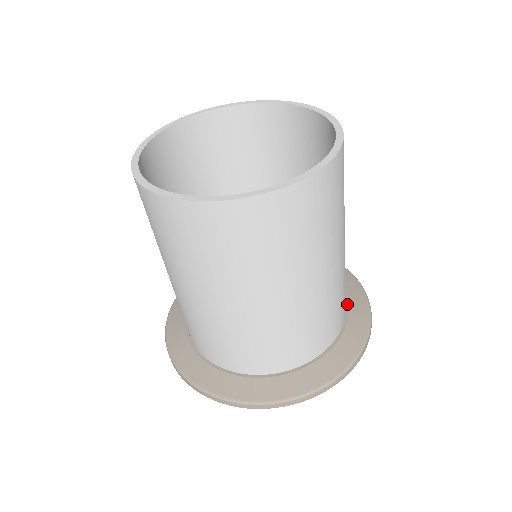
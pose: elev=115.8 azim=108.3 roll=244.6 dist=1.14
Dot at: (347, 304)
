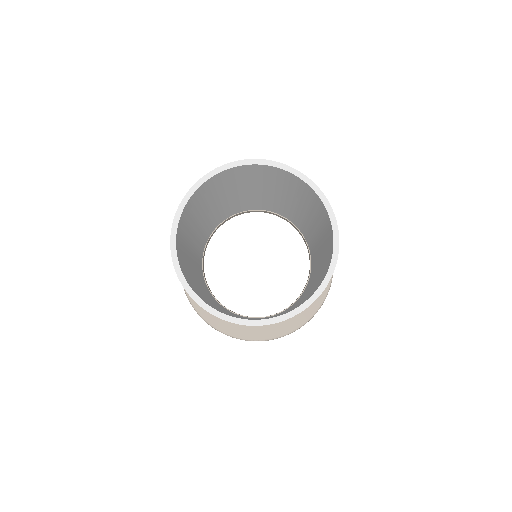
Dot at: occluded
